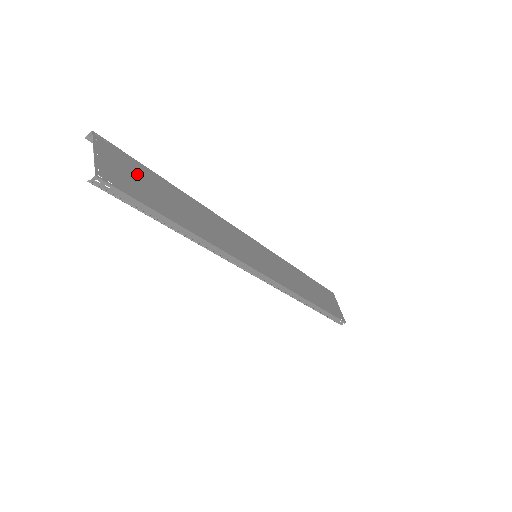
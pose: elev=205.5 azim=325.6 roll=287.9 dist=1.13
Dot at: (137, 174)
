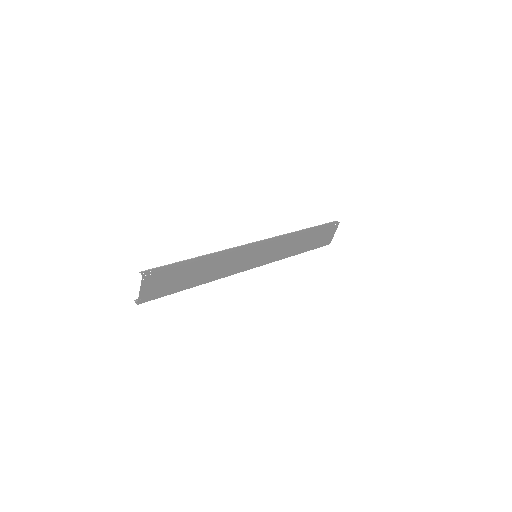
Dot at: (168, 278)
